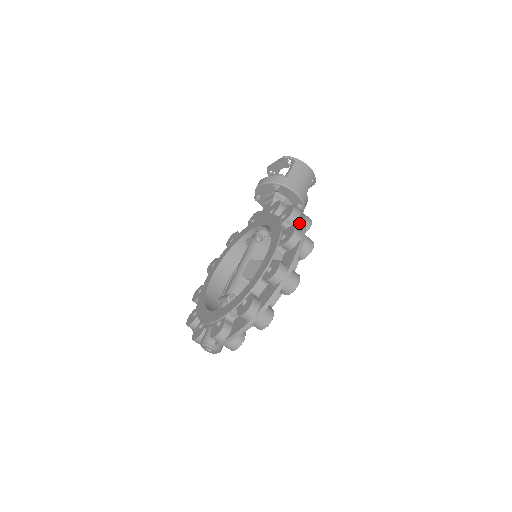
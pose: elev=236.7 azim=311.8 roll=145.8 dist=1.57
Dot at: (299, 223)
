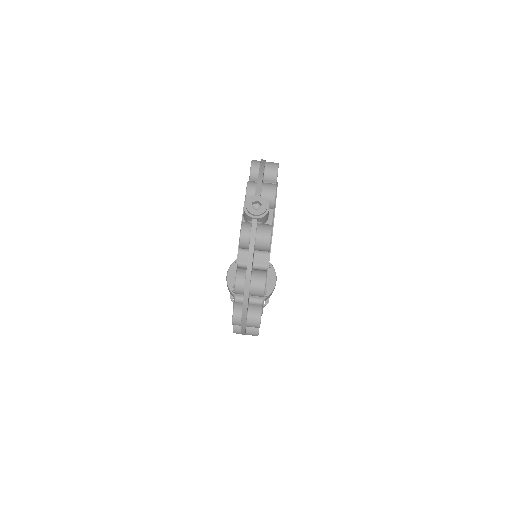
Dot at: occluded
